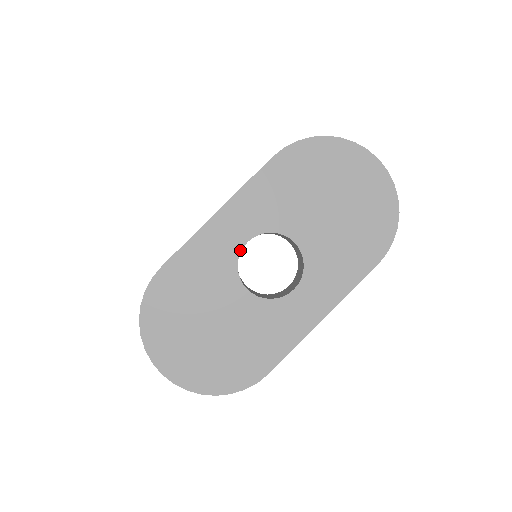
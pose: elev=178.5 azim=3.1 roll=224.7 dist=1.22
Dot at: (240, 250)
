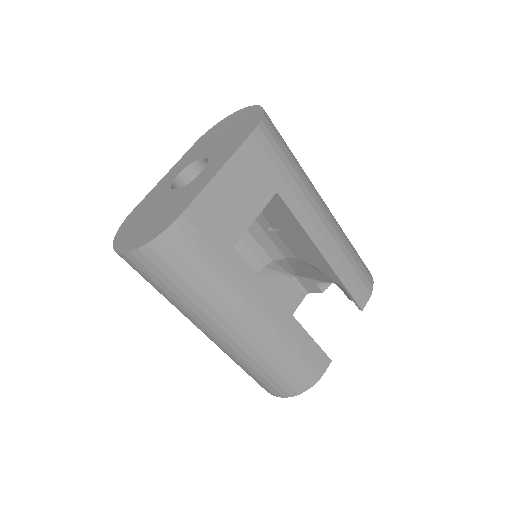
Dot at: (174, 179)
